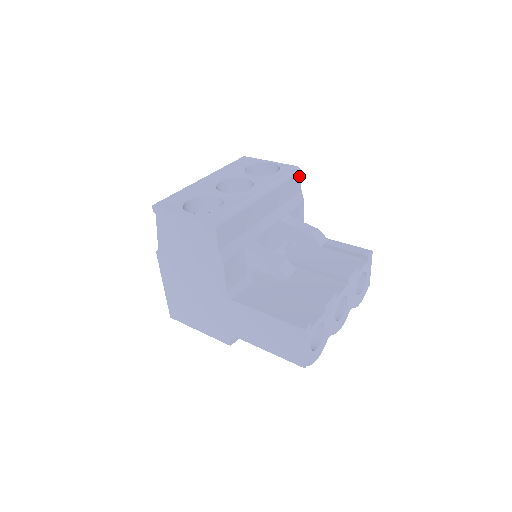
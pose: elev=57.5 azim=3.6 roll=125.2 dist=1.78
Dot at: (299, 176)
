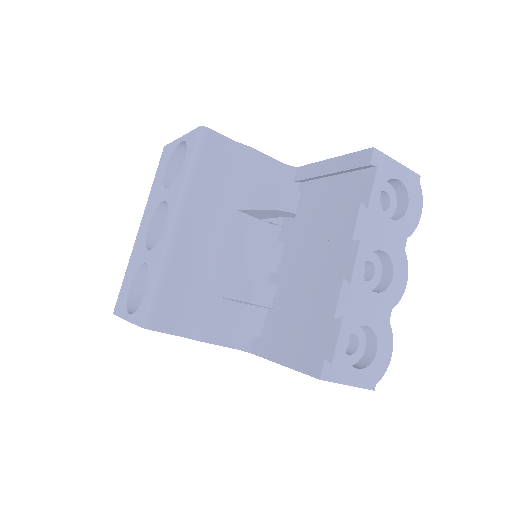
Dot at: (212, 136)
